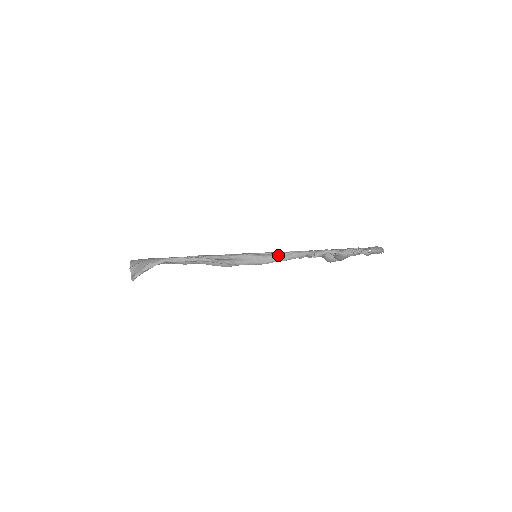
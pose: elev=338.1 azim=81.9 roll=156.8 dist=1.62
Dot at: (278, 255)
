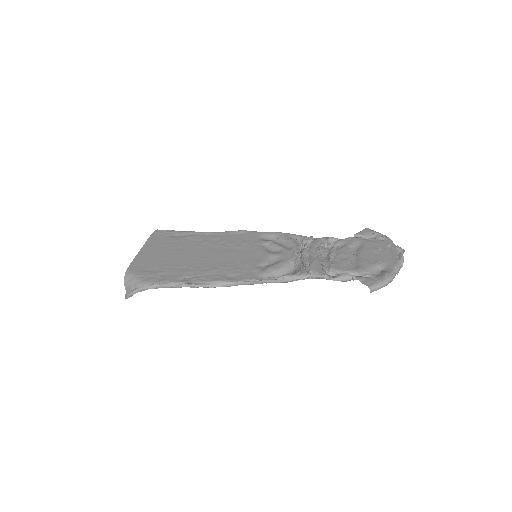
Dot at: (268, 278)
